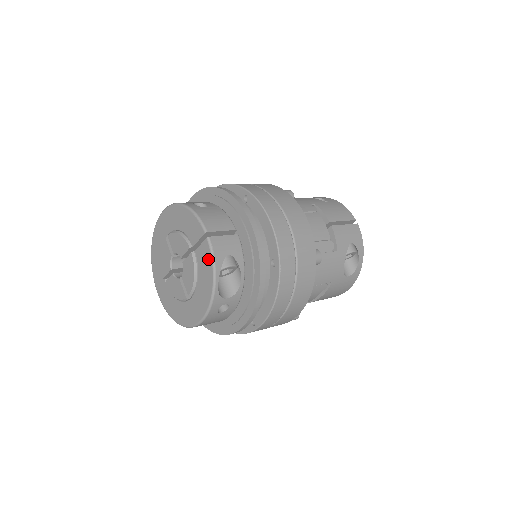
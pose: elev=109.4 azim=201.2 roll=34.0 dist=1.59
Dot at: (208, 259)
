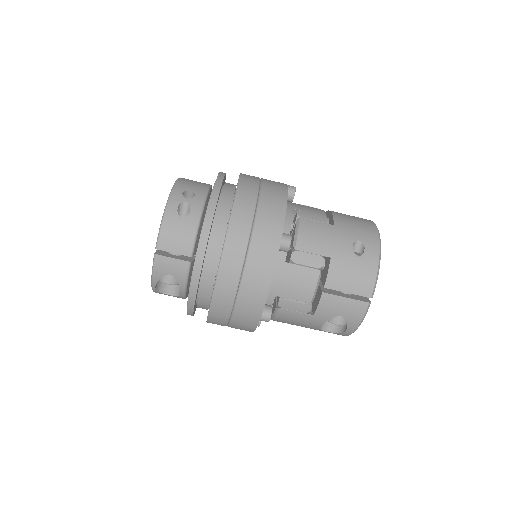
Dot at: occluded
